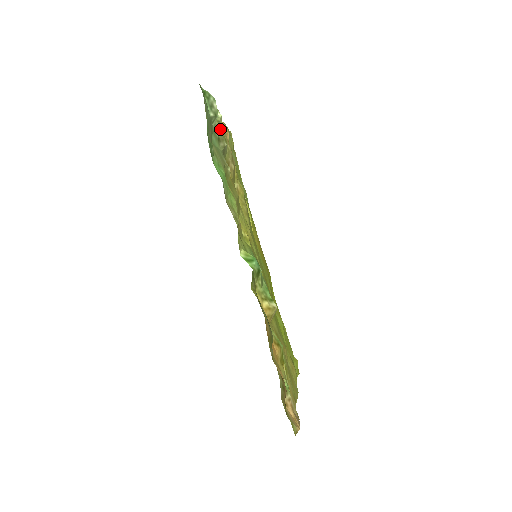
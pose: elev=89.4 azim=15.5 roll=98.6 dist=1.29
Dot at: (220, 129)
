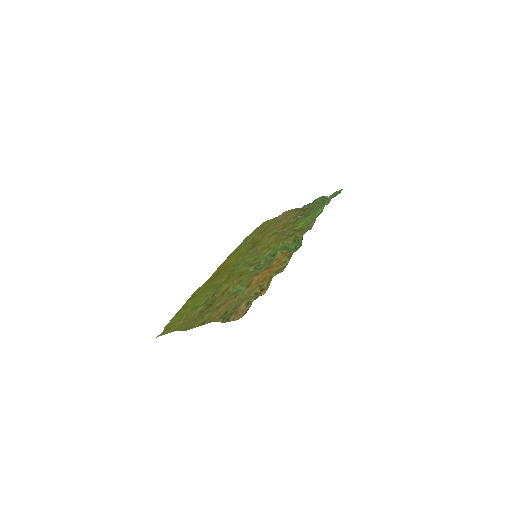
Dot at: (305, 210)
